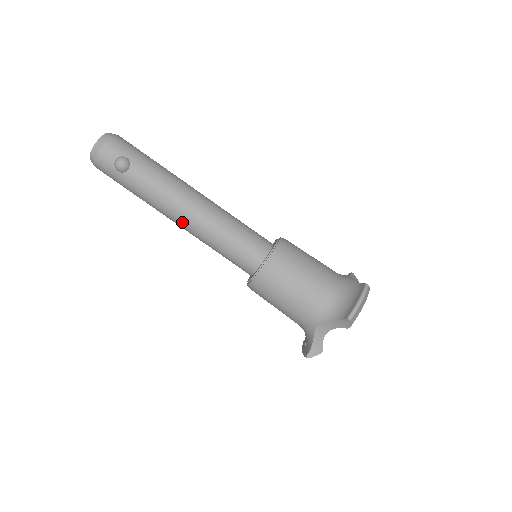
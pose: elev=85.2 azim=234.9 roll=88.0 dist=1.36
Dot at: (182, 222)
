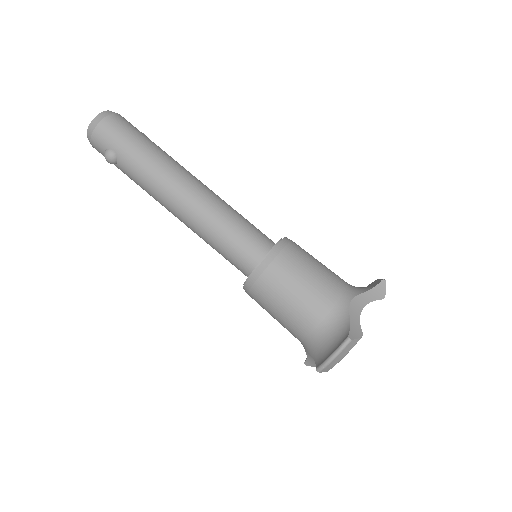
Dot at: occluded
